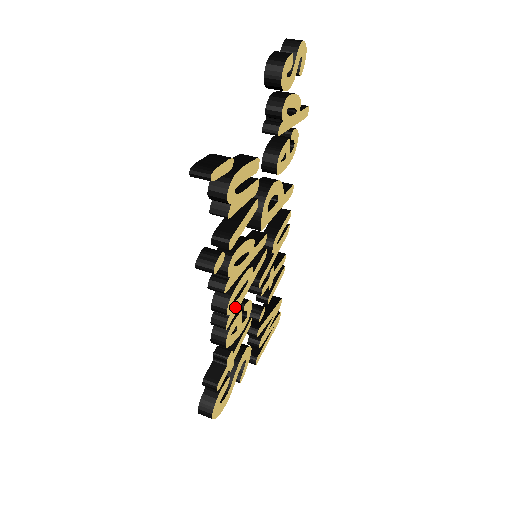
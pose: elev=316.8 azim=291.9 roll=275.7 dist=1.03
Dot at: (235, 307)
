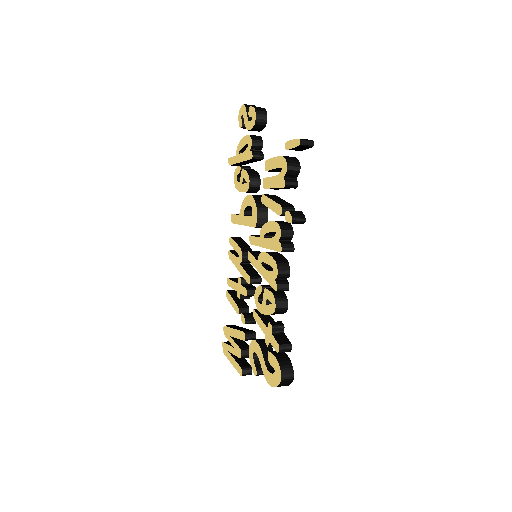
Dot at: occluded
